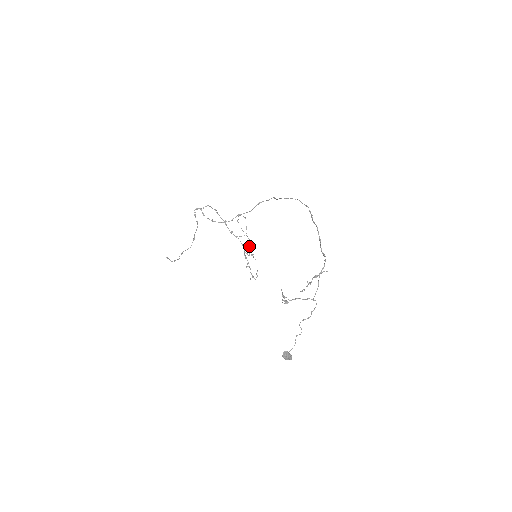
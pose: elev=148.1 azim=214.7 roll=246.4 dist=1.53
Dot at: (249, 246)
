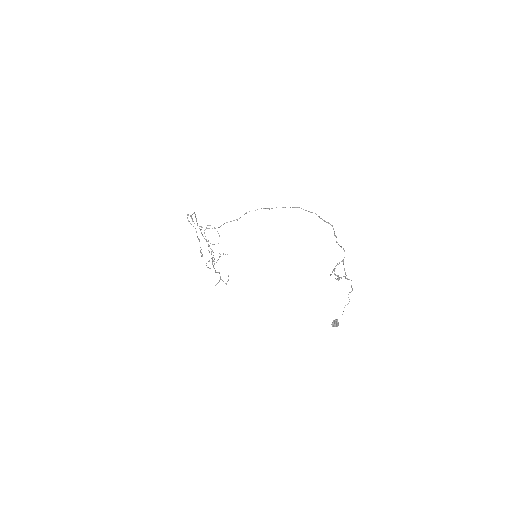
Dot at: (220, 254)
